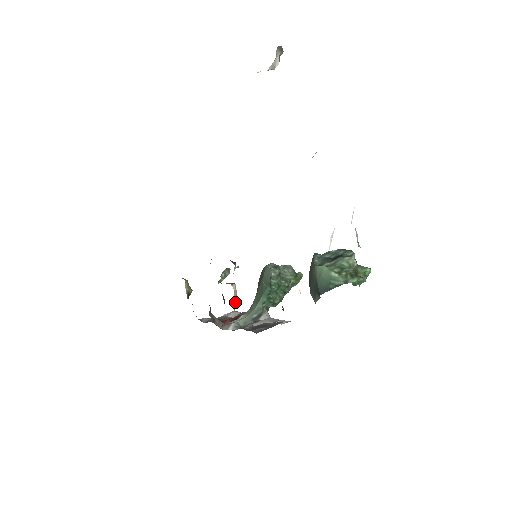
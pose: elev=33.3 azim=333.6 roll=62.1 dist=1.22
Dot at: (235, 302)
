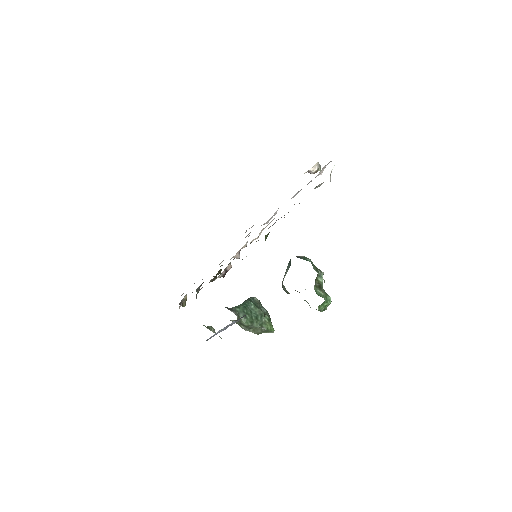
Dot at: (225, 271)
